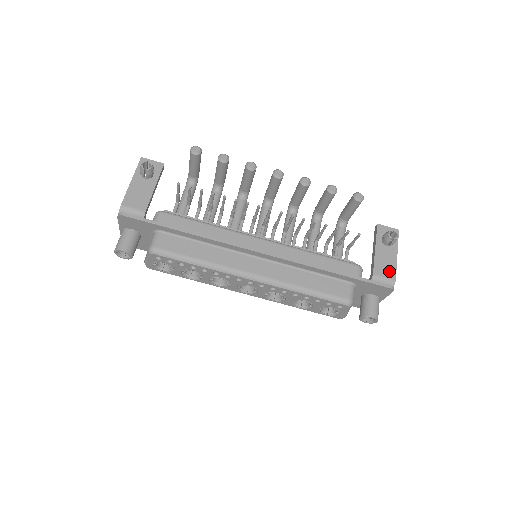
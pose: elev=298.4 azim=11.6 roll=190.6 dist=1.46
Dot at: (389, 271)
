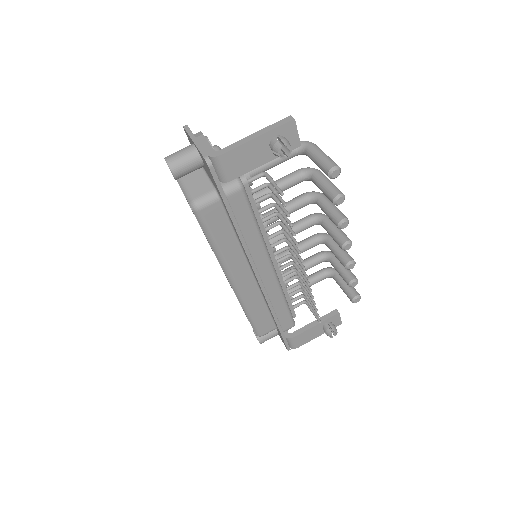
Dot at: (302, 342)
